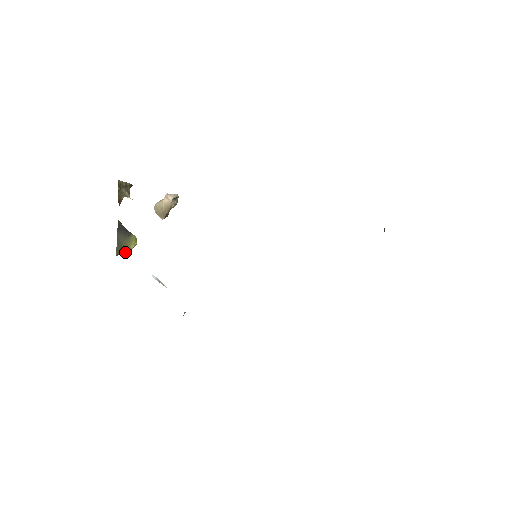
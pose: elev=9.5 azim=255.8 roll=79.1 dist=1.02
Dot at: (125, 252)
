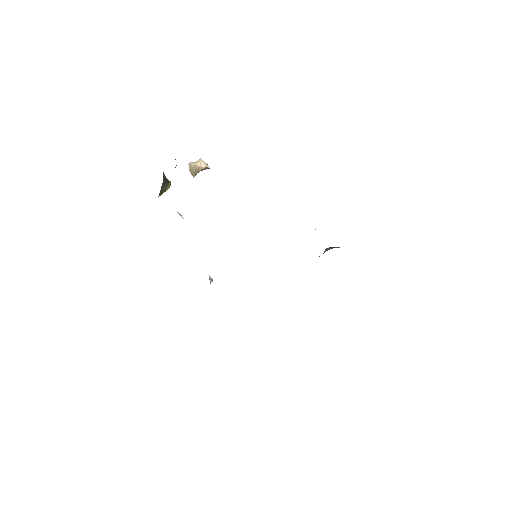
Dot at: (162, 192)
